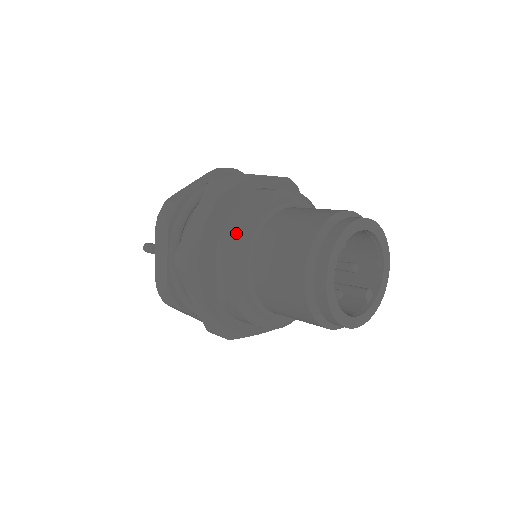
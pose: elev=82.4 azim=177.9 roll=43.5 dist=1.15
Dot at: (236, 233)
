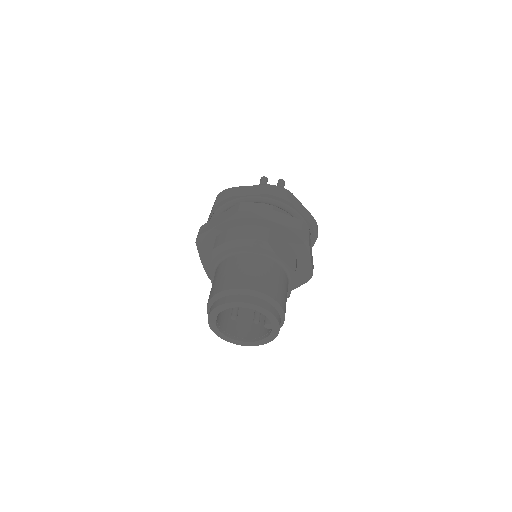
Dot at: occluded
